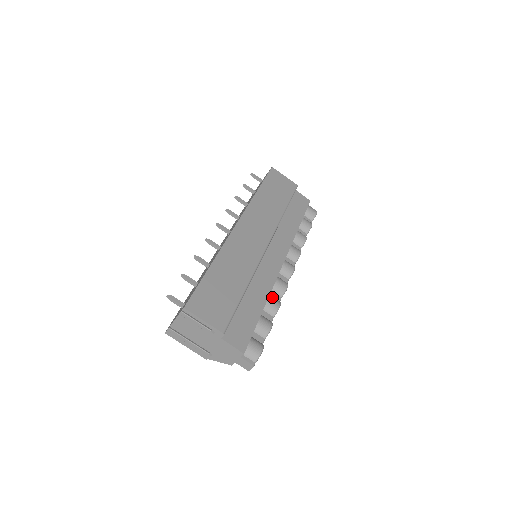
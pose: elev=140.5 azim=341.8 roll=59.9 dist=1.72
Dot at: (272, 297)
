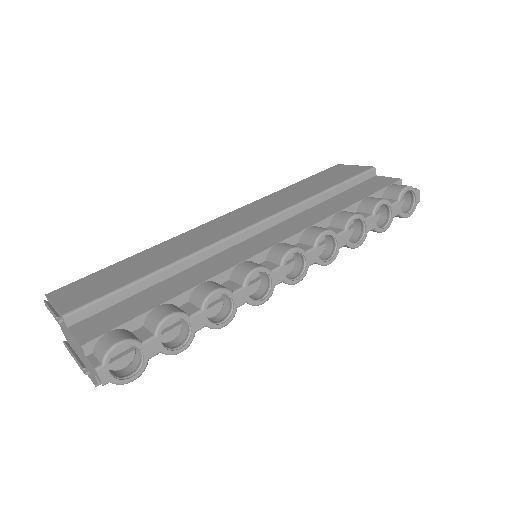
Dot at: (213, 283)
